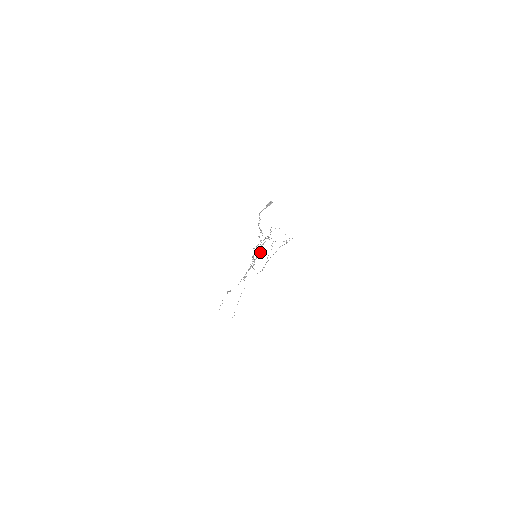
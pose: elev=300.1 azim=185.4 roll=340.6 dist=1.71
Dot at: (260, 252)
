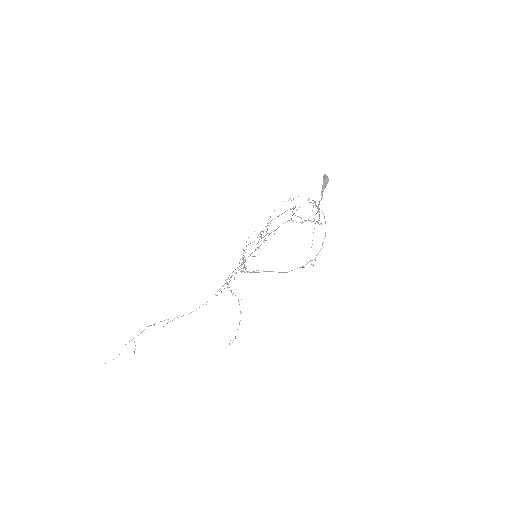
Dot at: occluded
